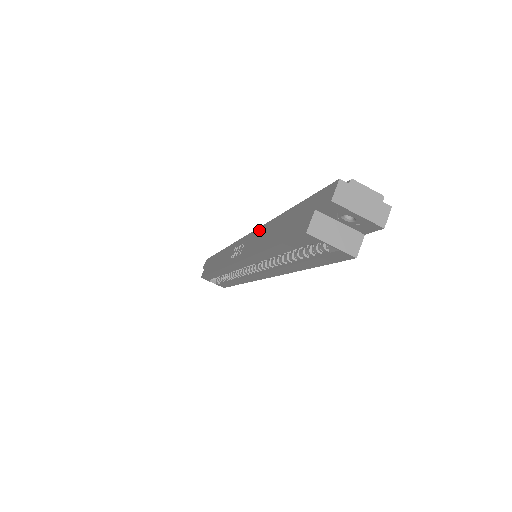
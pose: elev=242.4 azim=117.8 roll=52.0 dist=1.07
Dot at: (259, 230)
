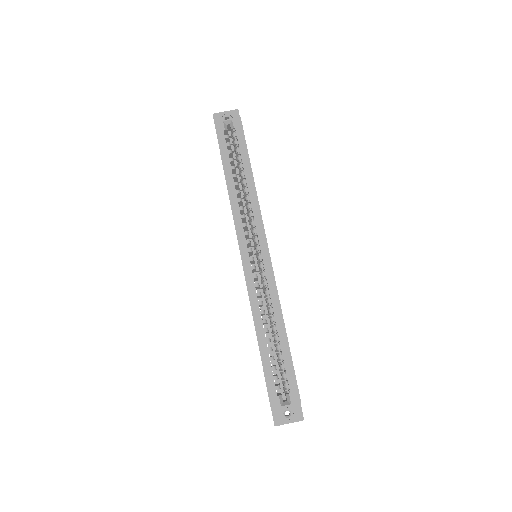
Dot at: occluded
